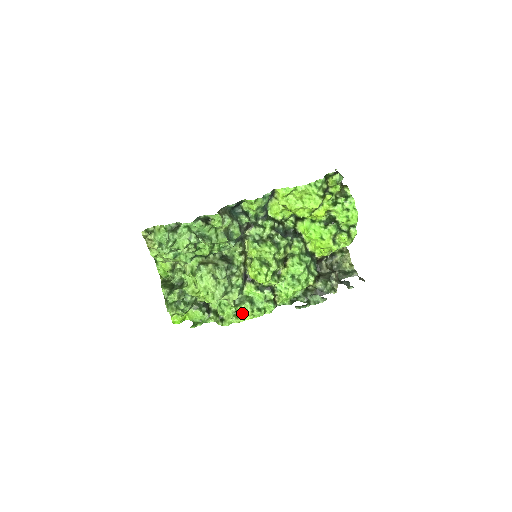
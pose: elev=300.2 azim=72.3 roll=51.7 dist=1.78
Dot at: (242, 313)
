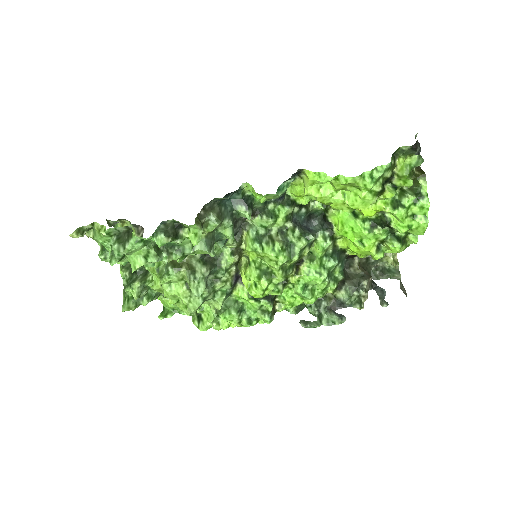
Dot at: occluded
